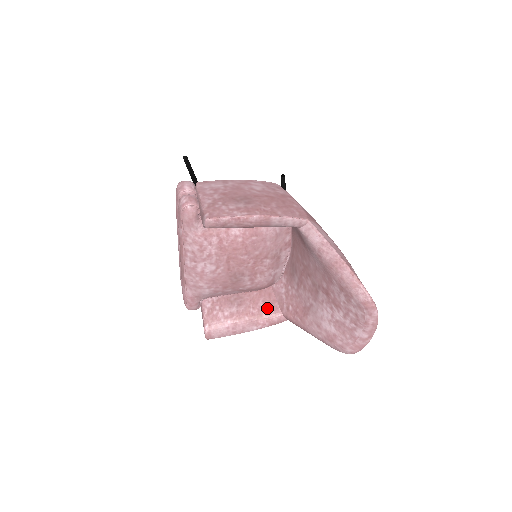
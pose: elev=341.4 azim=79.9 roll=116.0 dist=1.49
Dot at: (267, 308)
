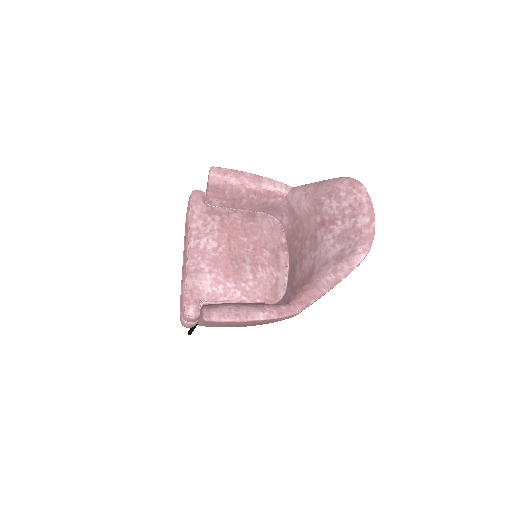
Dot at: occluded
